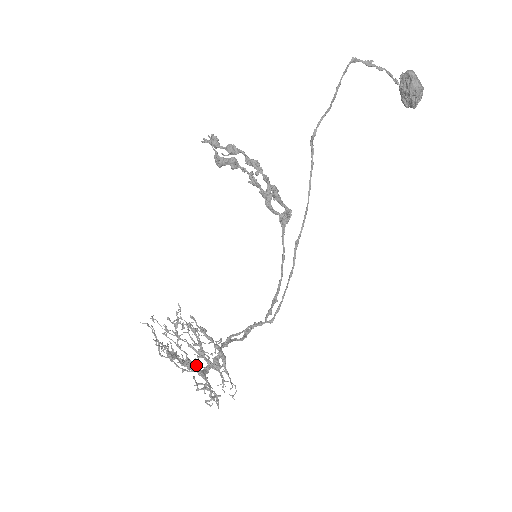
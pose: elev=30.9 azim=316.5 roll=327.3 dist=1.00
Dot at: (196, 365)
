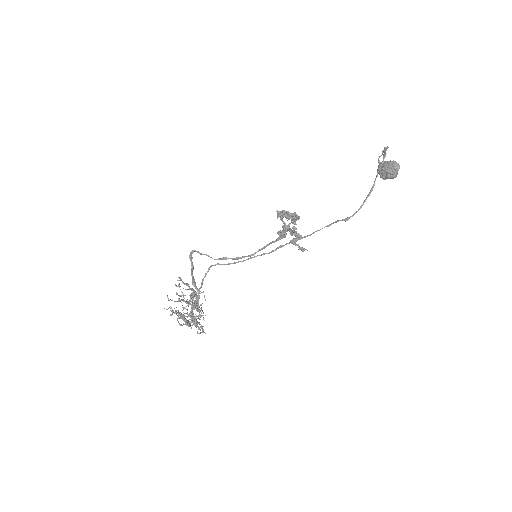
Dot at: occluded
